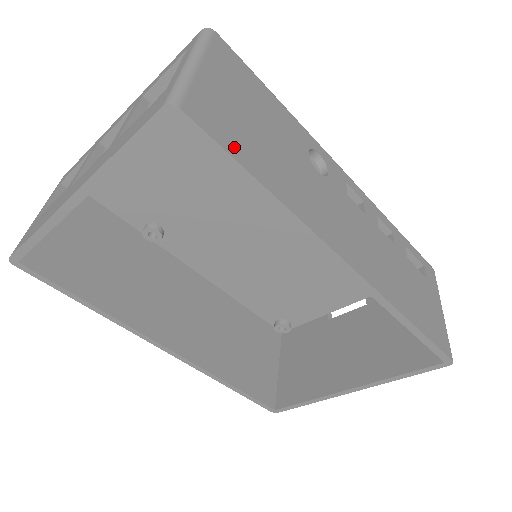
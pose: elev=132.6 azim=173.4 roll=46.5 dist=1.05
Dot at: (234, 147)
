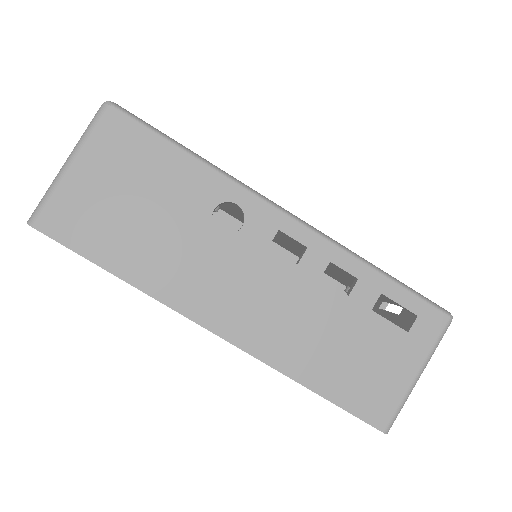
Dot at: (87, 244)
